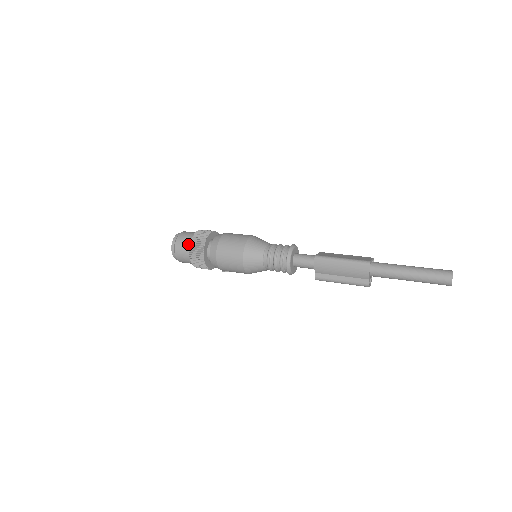
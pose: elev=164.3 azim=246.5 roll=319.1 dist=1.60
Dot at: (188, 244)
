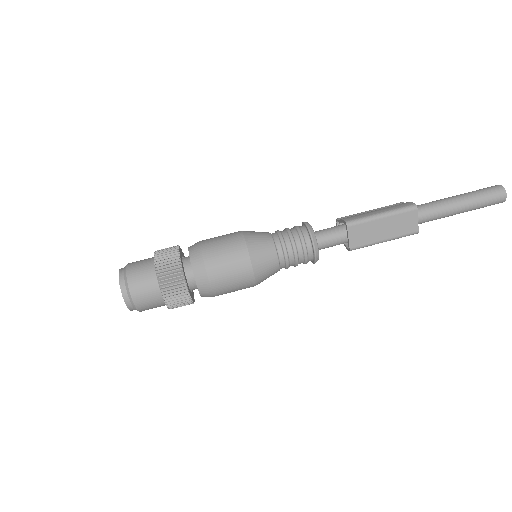
Dot at: occluded
